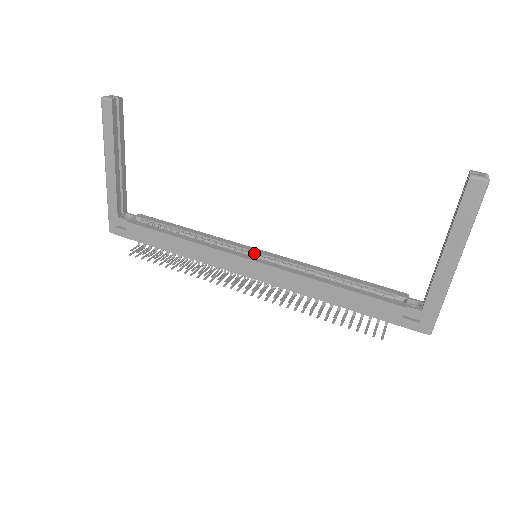
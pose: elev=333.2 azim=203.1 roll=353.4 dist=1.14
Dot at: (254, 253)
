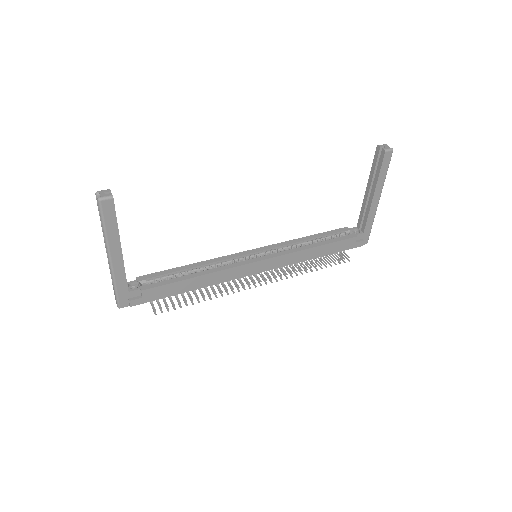
Dot at: (251, 255)
